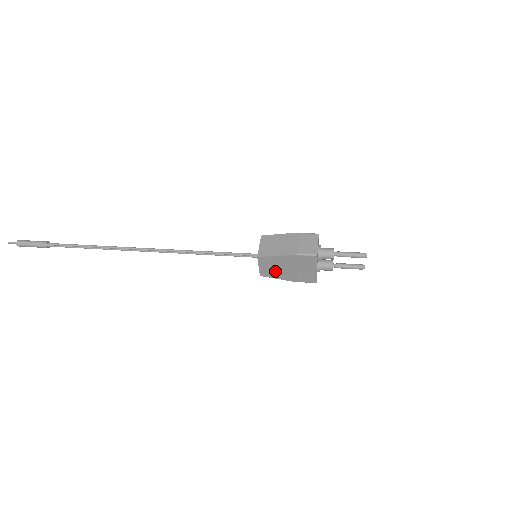
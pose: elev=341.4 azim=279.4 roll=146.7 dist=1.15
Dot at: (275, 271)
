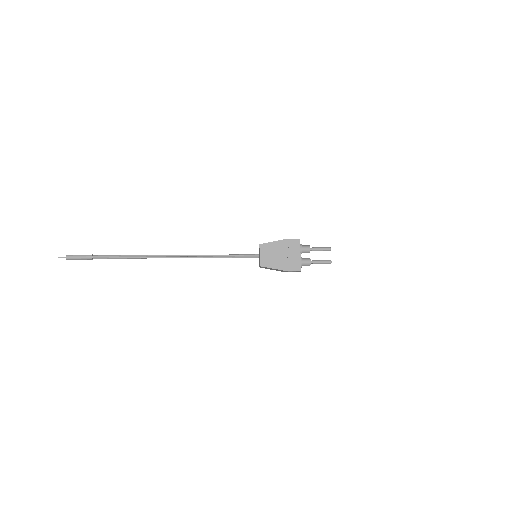
Dot at: (271, 259)
